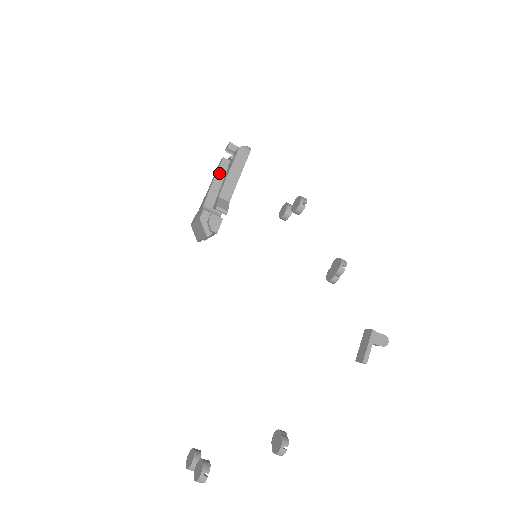
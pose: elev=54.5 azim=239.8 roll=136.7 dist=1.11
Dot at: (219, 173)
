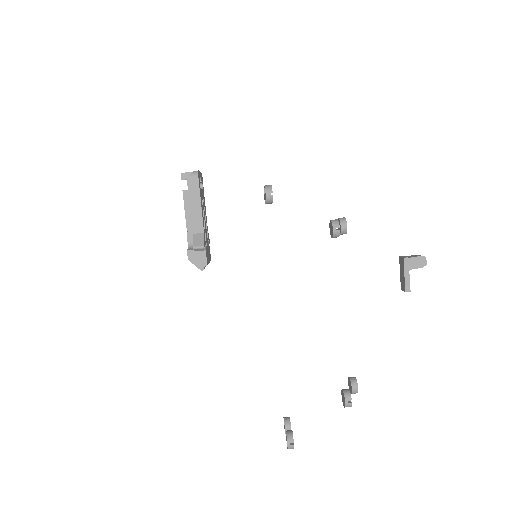
Dot at: (186, 207)
